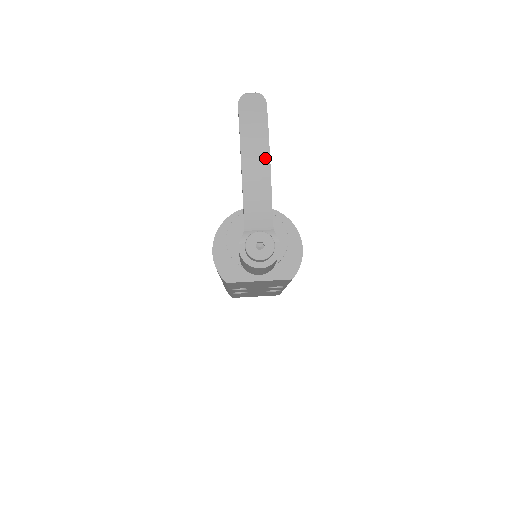
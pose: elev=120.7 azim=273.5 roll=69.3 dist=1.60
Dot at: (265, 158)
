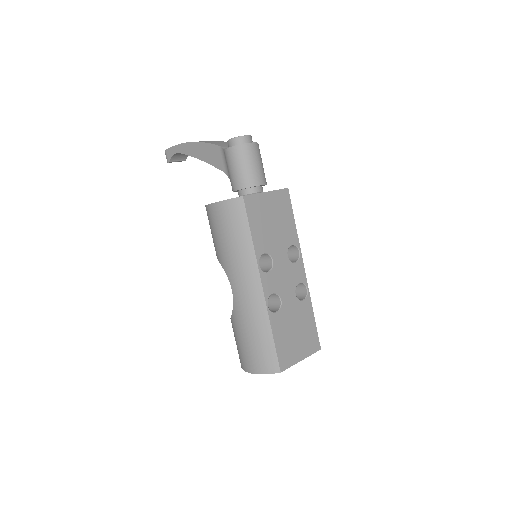
Dot at: occluded
